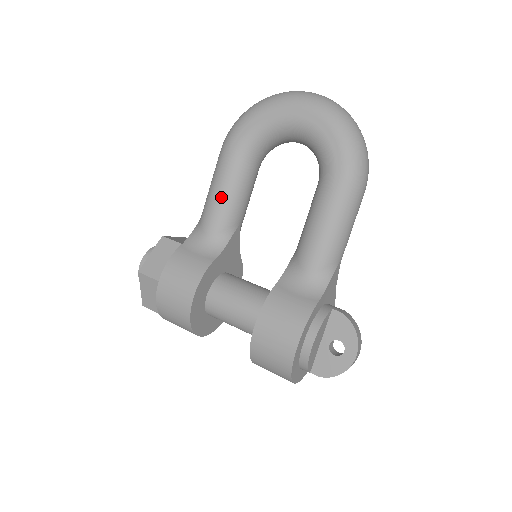
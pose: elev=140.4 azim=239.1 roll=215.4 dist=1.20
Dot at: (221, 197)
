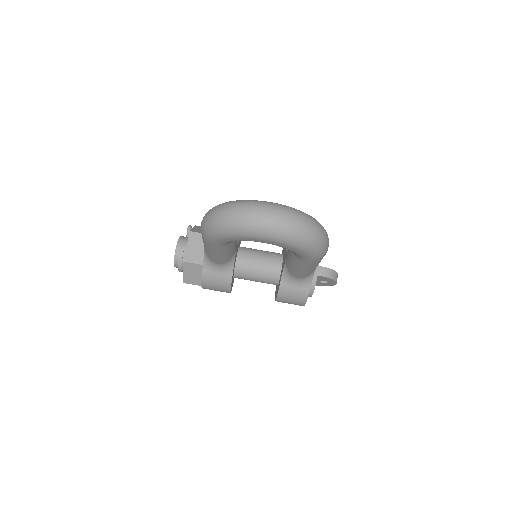
Dot at: (220, 256)
